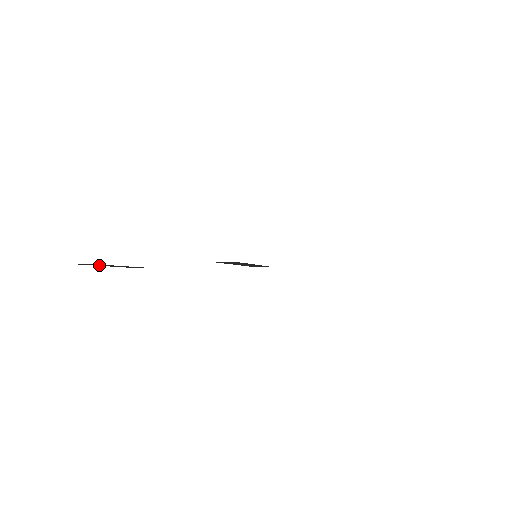
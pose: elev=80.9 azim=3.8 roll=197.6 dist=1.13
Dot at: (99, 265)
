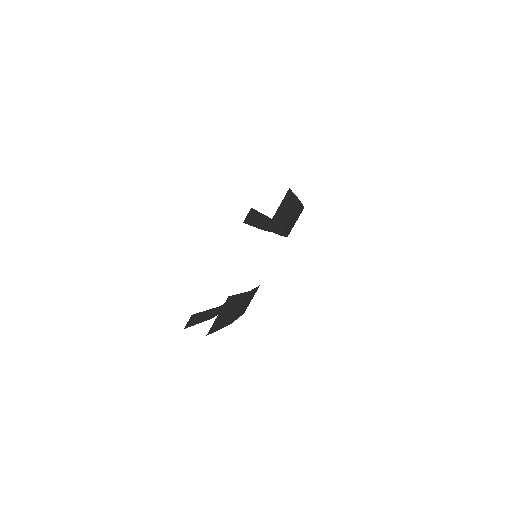
Dot at: (196, 321)
